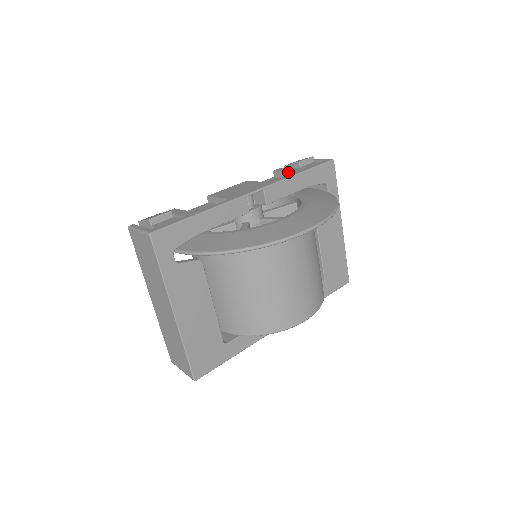
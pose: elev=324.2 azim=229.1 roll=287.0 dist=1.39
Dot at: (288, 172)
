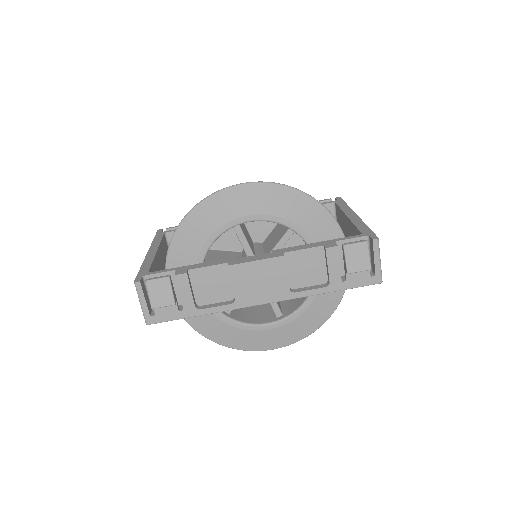
Dot at: (328, 272)
